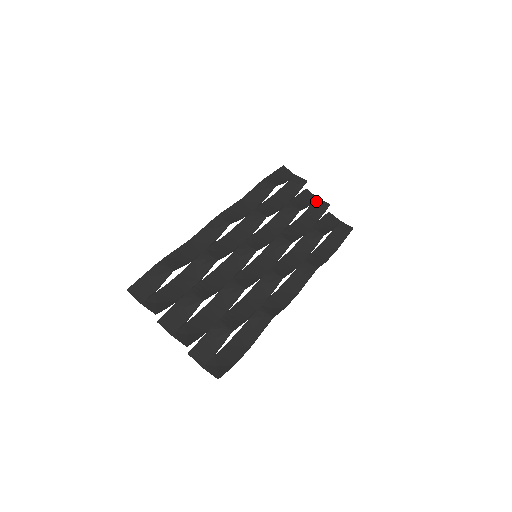
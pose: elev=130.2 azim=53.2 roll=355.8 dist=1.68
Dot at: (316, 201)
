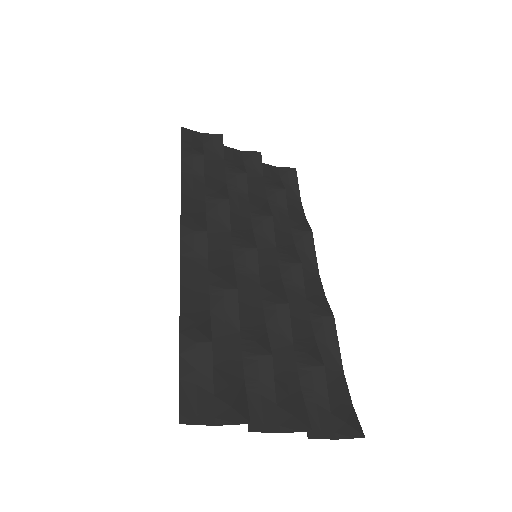
Dot at: (244, 155)
